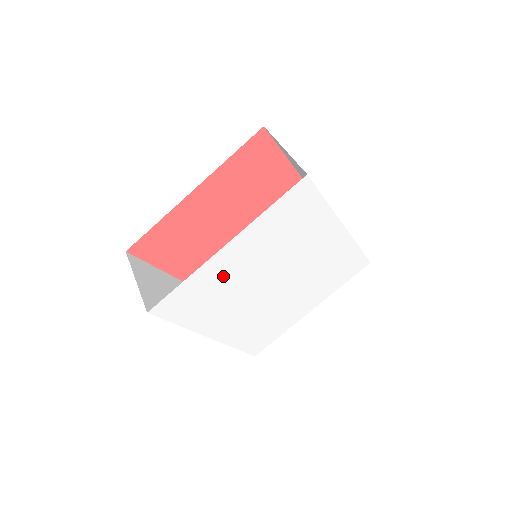
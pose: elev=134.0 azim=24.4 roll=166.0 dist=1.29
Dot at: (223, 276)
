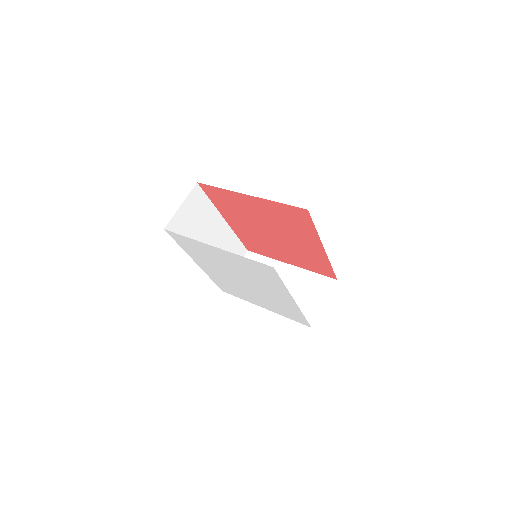
Dot at: (211, 254)
